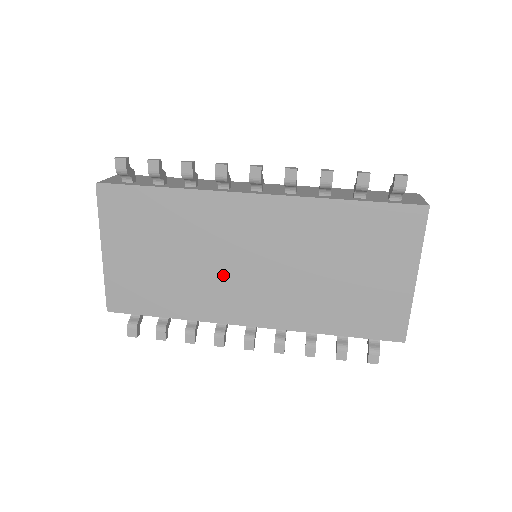
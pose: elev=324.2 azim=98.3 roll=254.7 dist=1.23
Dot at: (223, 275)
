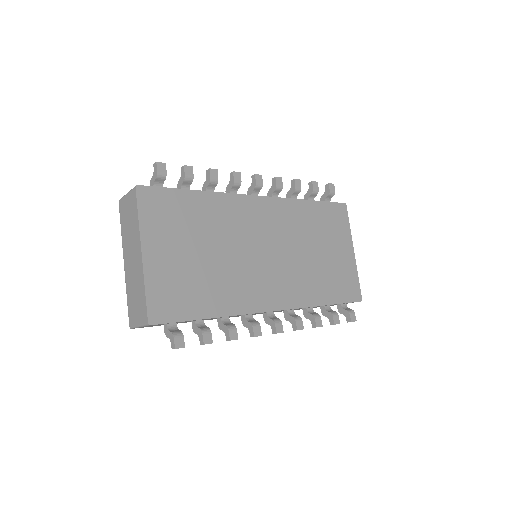
Dot at: (248, 265)
